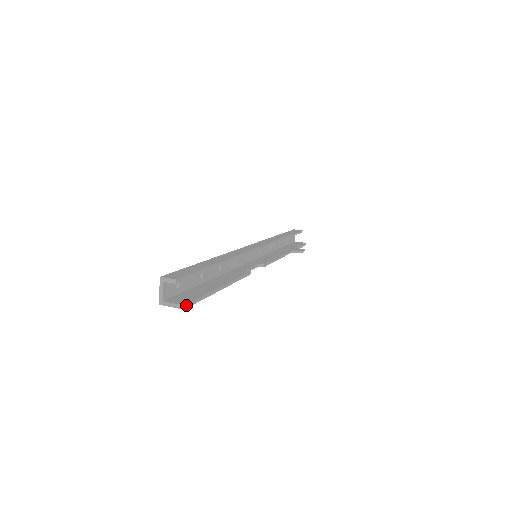
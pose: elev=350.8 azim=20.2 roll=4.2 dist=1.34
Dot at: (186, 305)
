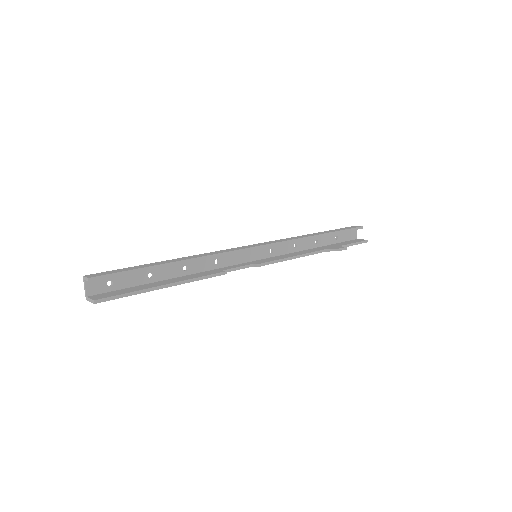
Dot at: (98, 300)
